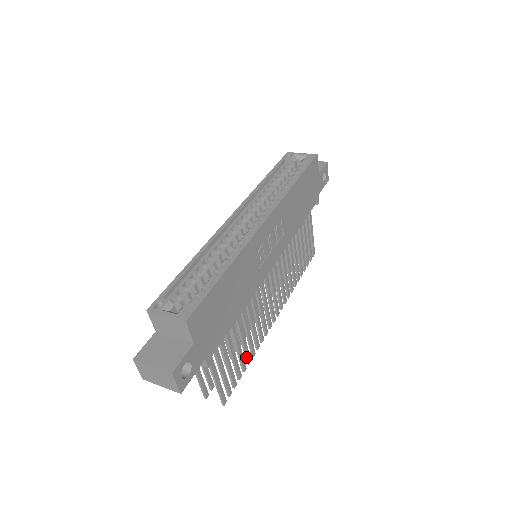
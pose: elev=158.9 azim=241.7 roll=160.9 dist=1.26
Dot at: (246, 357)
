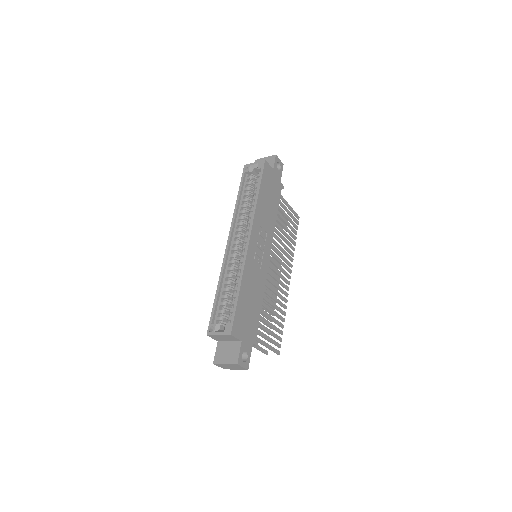
Dot at: (280, 319)
